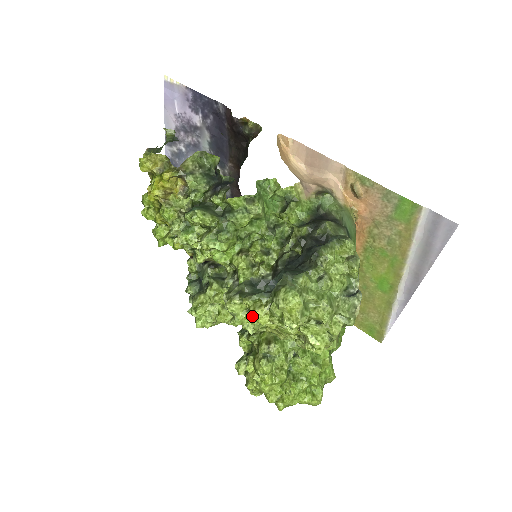
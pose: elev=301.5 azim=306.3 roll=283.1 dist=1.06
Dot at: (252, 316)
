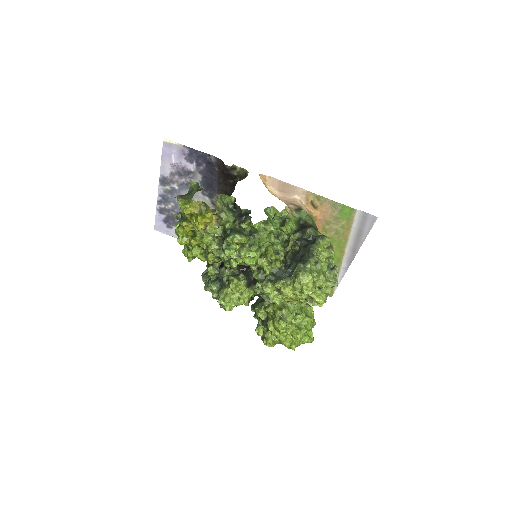
Dot at: (284, 293)
